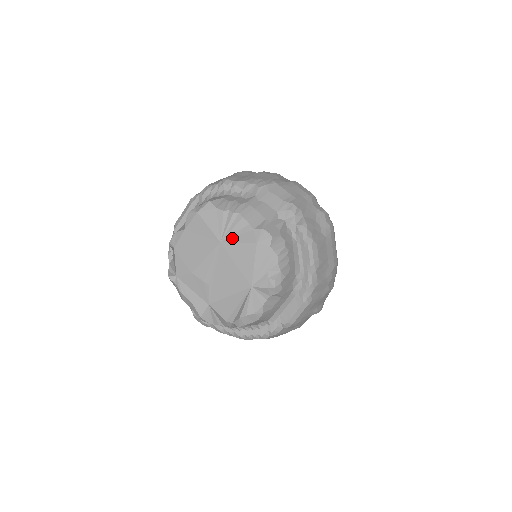
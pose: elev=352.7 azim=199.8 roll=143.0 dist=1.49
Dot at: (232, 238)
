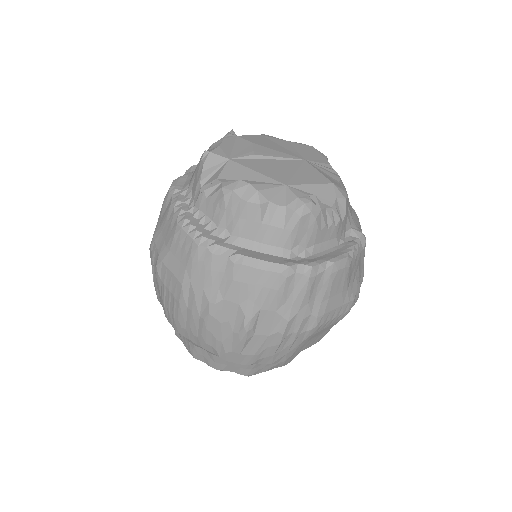
Dot at: (317, 168)
